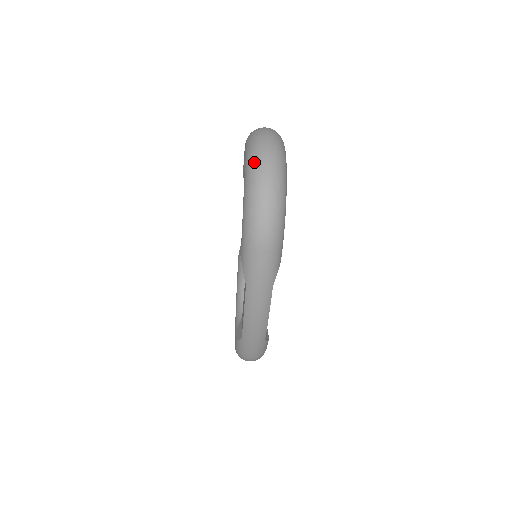
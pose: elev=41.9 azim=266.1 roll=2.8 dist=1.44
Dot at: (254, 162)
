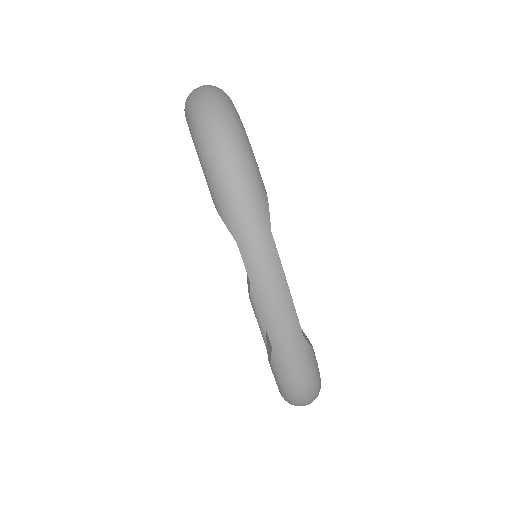
Dot at: (190, 100)
